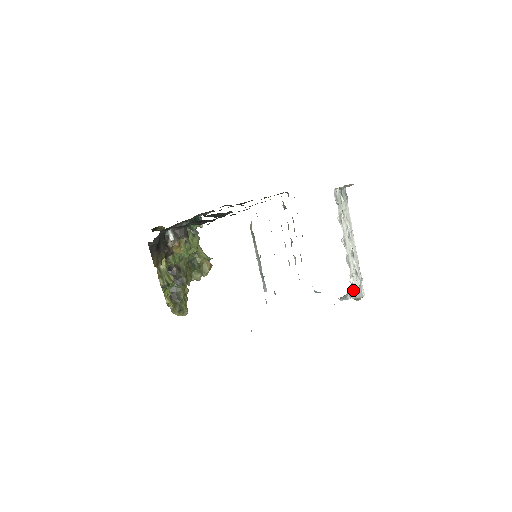
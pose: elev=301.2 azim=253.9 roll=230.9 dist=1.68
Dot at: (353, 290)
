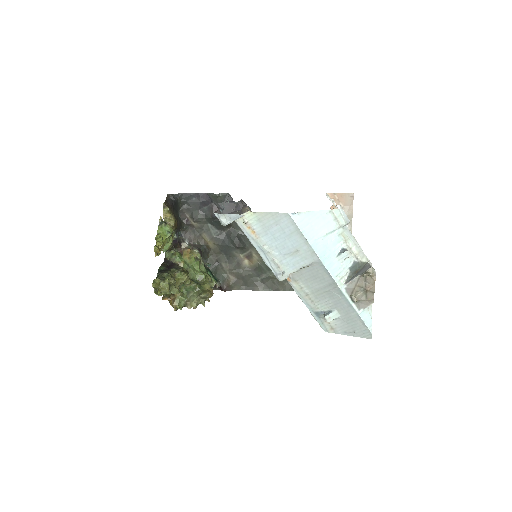
Dot at: occluded
